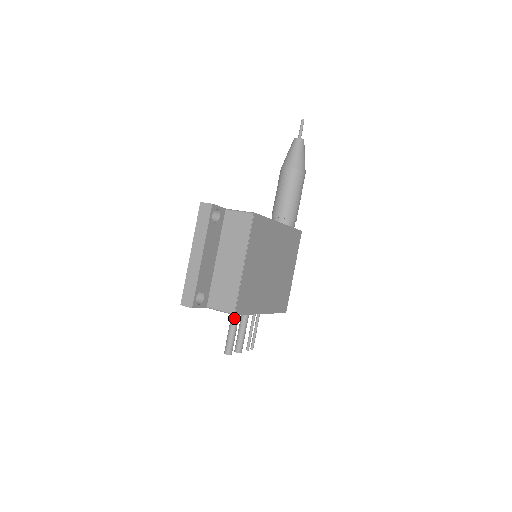
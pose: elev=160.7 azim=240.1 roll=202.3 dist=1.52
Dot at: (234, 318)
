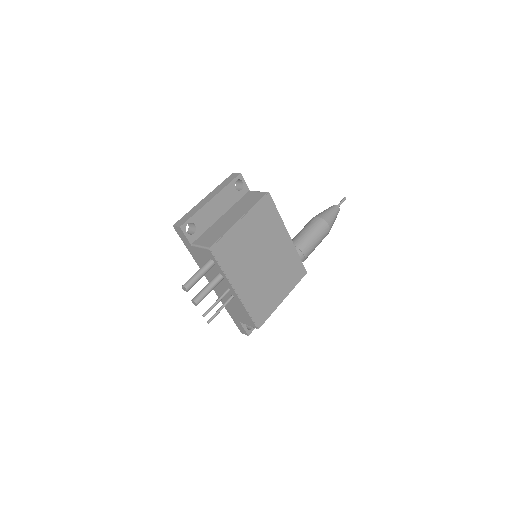
Dot at: (208, 262)
